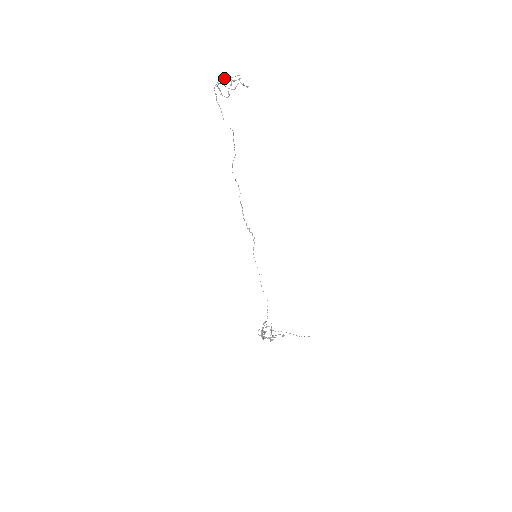
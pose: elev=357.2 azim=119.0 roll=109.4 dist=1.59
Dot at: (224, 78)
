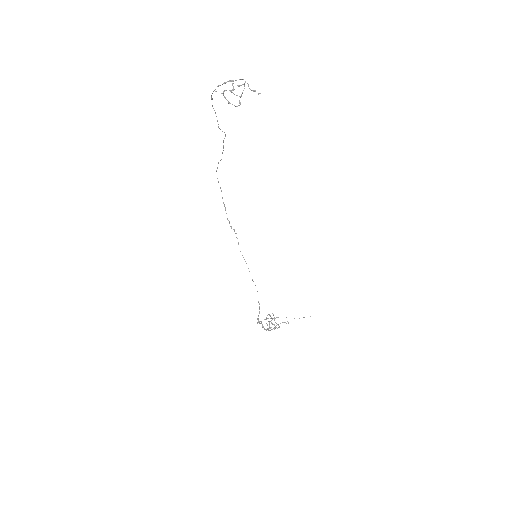
Dot at: (225, 82)
